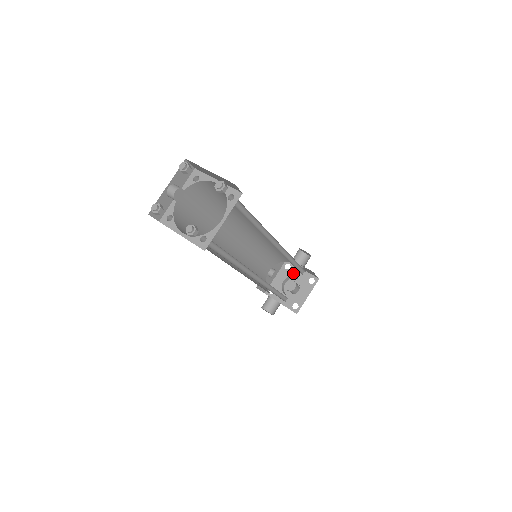
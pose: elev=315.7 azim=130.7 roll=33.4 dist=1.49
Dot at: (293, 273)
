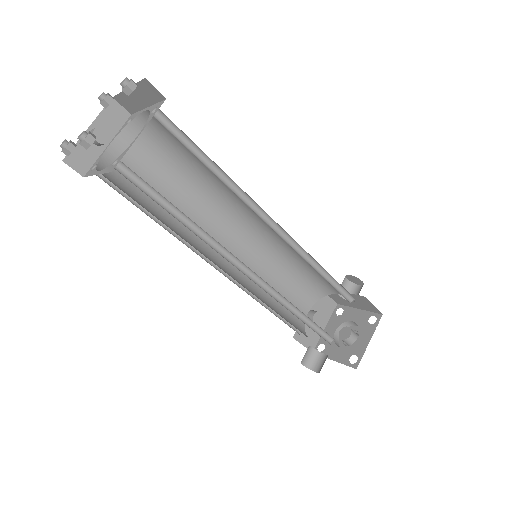
Dot at: (347, 317)
